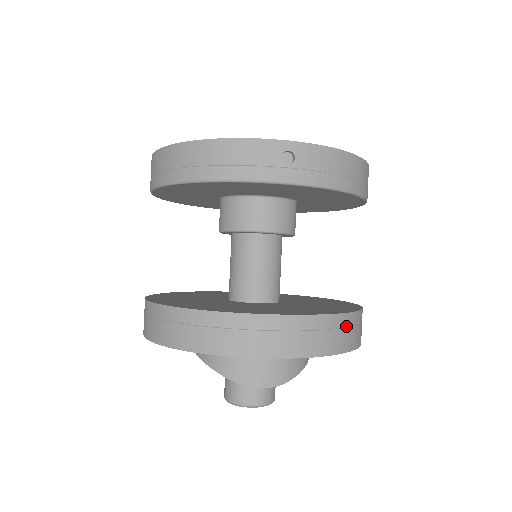
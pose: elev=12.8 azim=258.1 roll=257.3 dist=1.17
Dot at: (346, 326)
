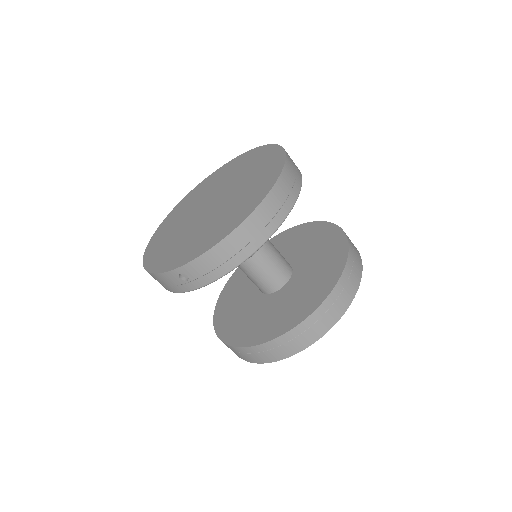
Dot at: (308, 327)
